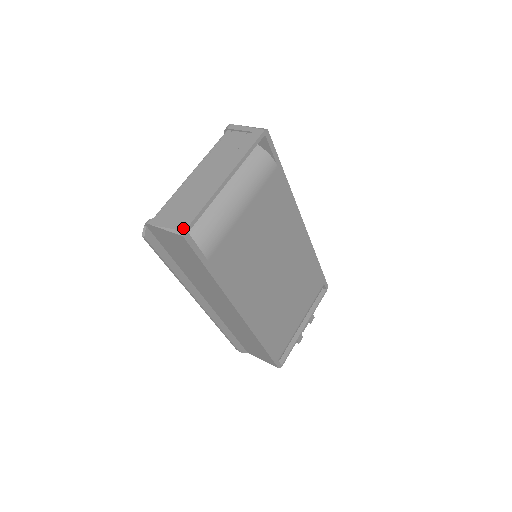
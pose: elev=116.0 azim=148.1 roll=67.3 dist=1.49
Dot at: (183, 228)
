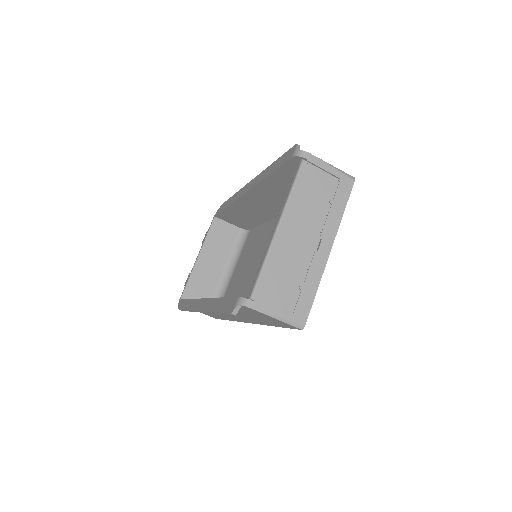
Dot at: (302, 321)
